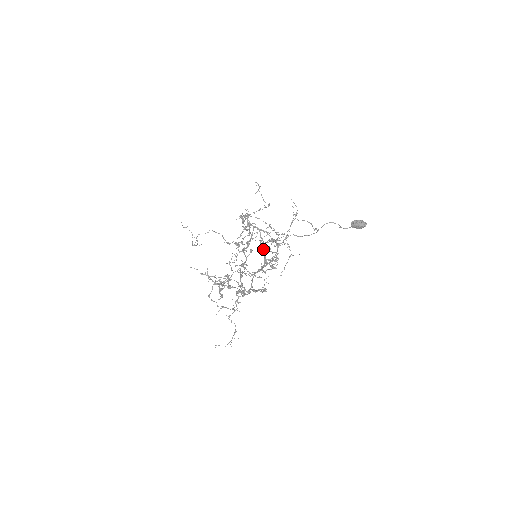
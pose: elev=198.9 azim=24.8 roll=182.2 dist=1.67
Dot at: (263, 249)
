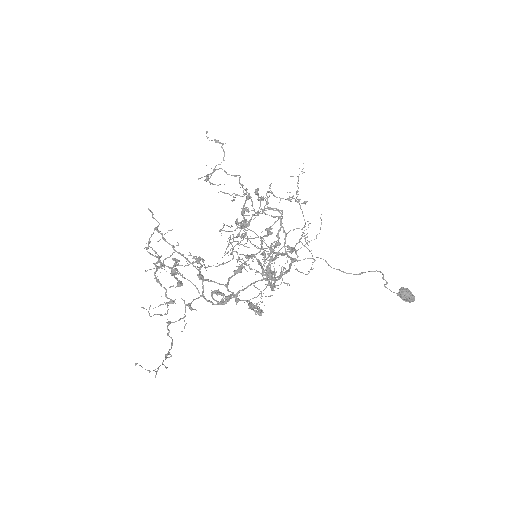
Dot at: (270, 253)
